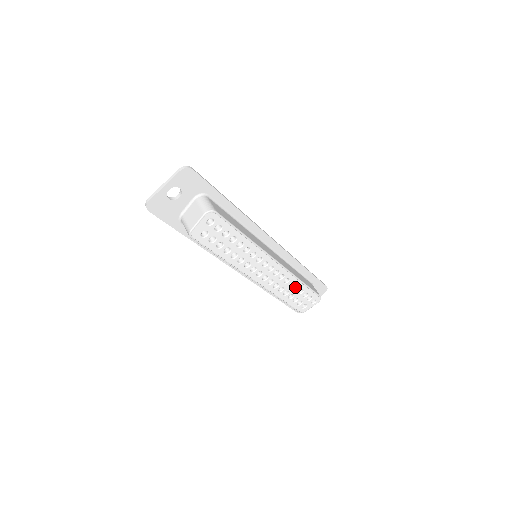
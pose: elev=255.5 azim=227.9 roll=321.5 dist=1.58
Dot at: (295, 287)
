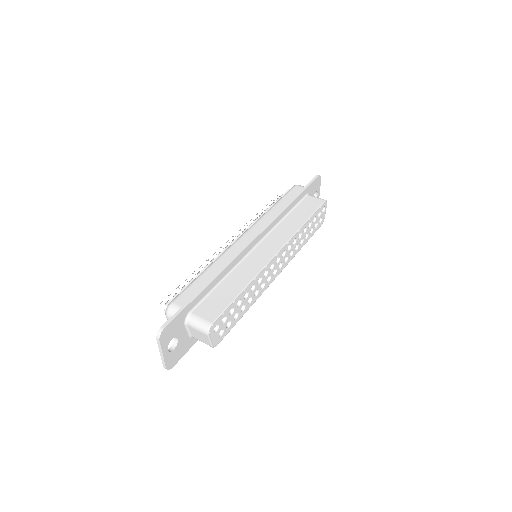
Dot at: occluded
